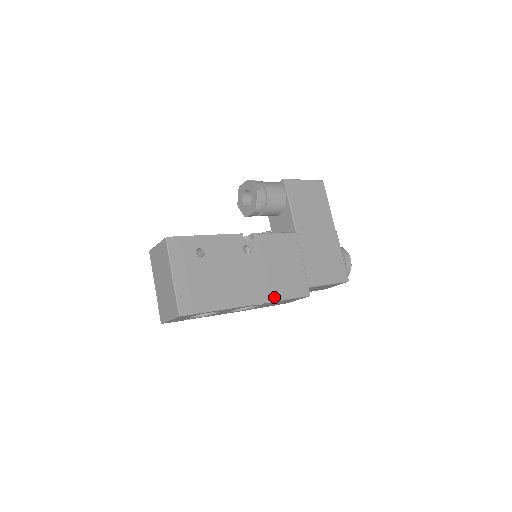
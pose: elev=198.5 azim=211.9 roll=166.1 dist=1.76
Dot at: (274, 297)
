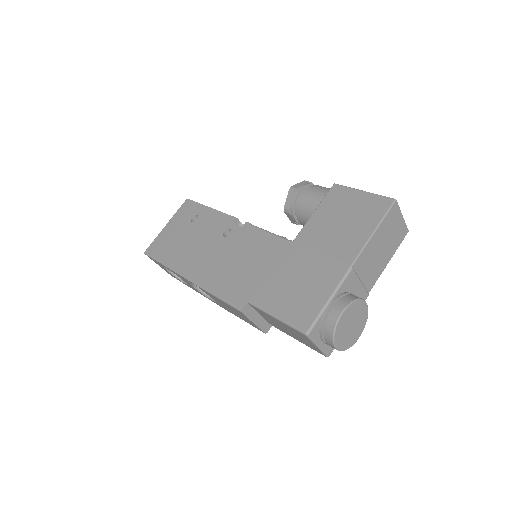
Dot at: (207, 285)
